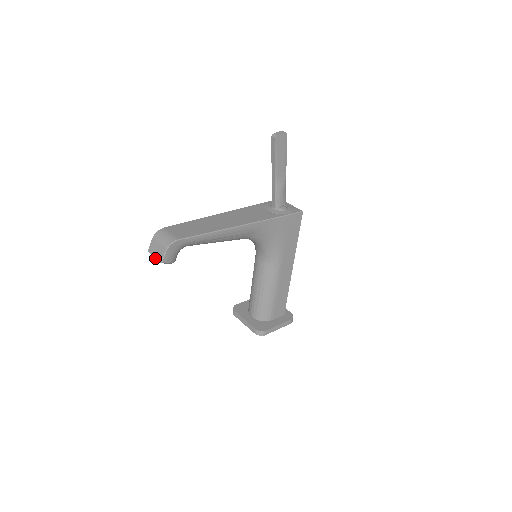
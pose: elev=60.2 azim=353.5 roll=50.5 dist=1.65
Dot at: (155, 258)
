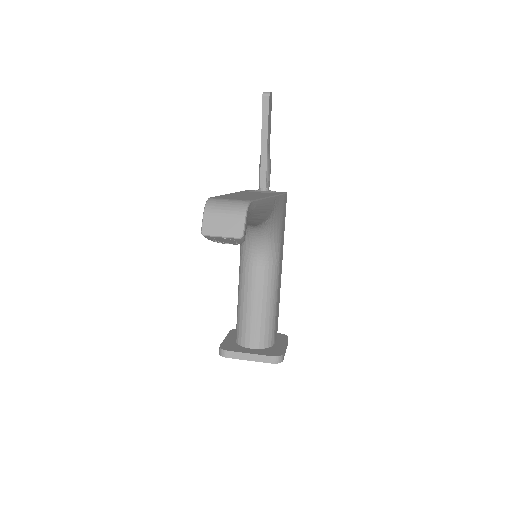
Dot at: (225, 236)
